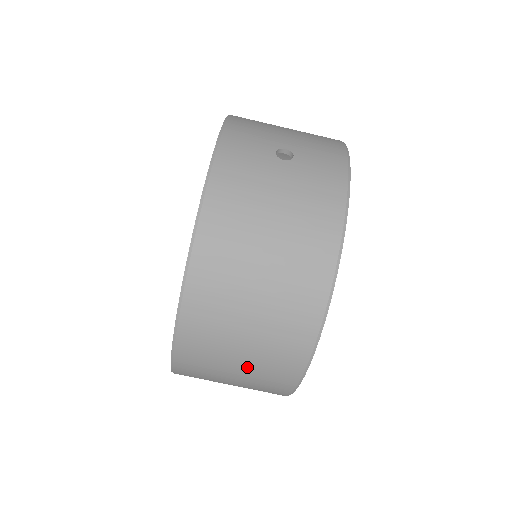
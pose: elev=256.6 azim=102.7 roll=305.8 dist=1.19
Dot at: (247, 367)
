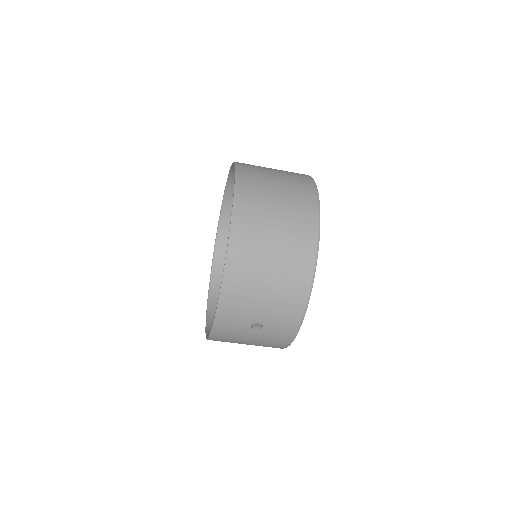
Dot at: occluded
